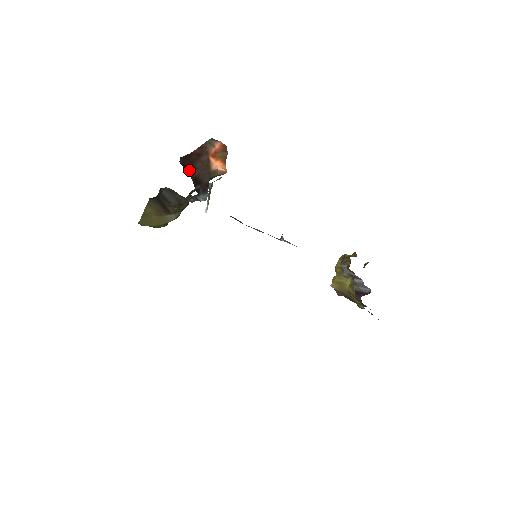
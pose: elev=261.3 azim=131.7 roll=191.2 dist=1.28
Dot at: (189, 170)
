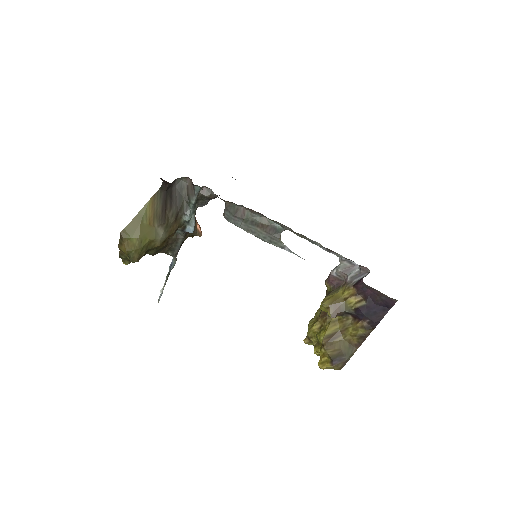
Dot at: occluded
